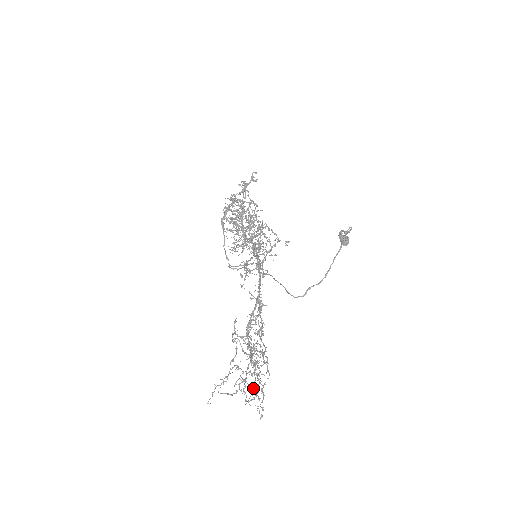
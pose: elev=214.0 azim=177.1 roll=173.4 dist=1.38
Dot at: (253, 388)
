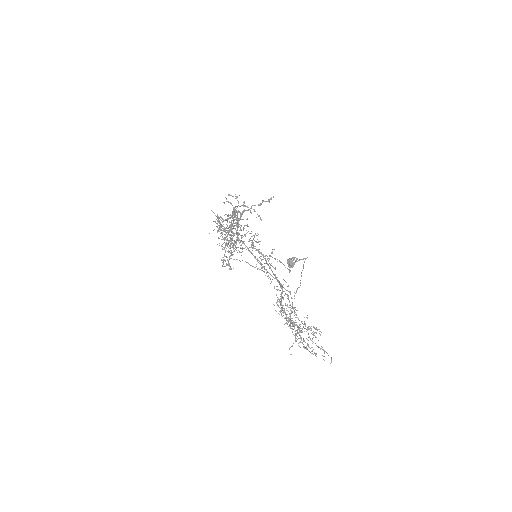
Dot at: (305, 347)
